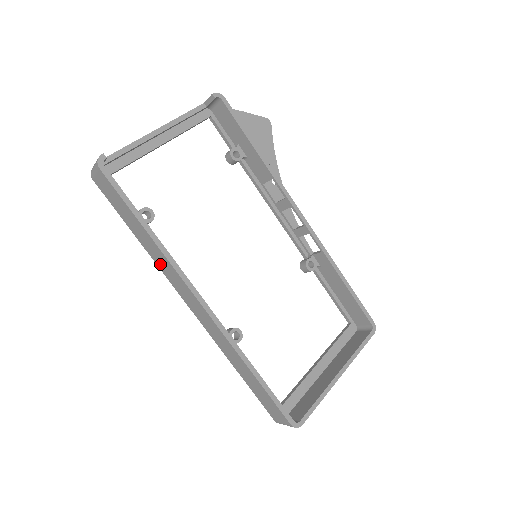
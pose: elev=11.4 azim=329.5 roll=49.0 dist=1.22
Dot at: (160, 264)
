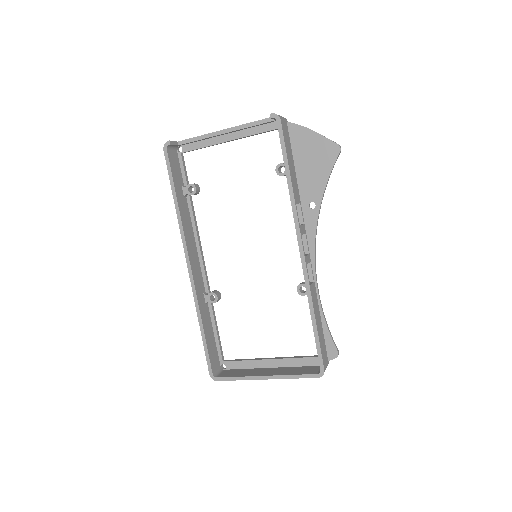
Dot at: occluded
